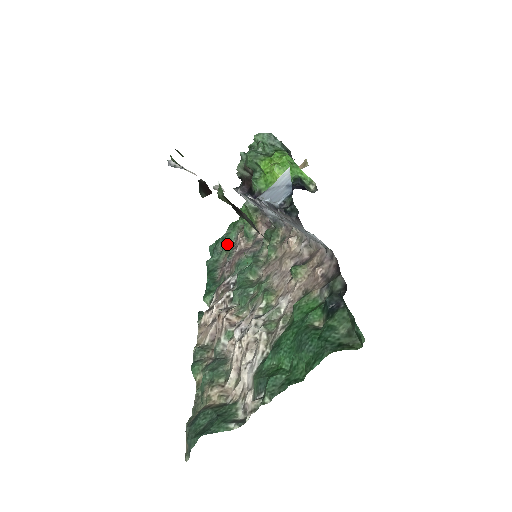
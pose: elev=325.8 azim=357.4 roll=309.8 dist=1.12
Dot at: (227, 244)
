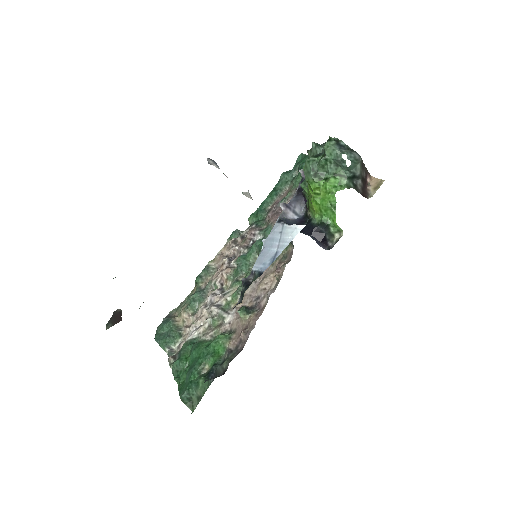
Dot at: (298, 178)
